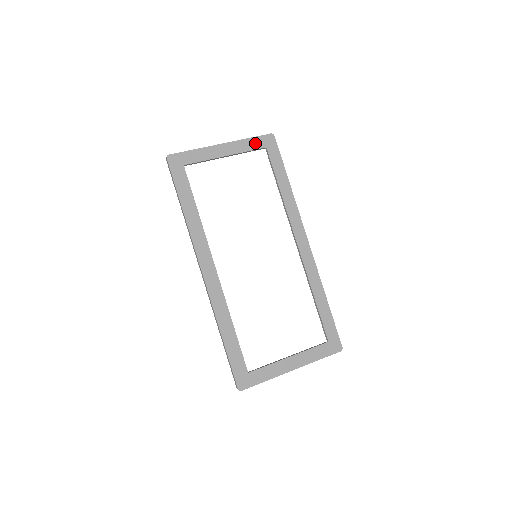
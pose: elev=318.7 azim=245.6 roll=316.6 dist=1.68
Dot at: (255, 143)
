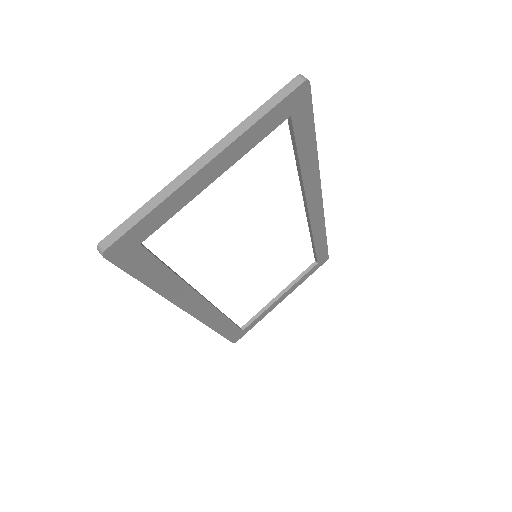
Dot at: (271, 121)
